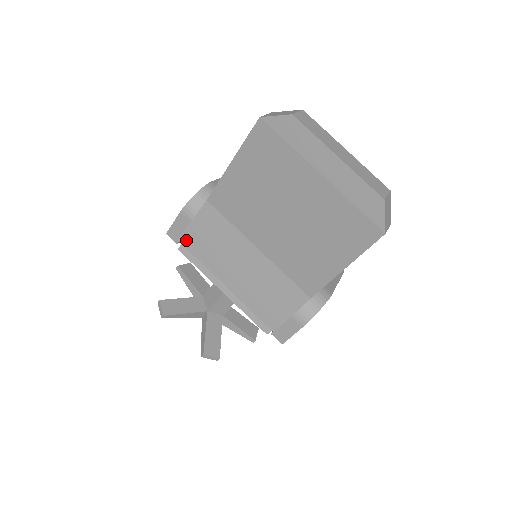
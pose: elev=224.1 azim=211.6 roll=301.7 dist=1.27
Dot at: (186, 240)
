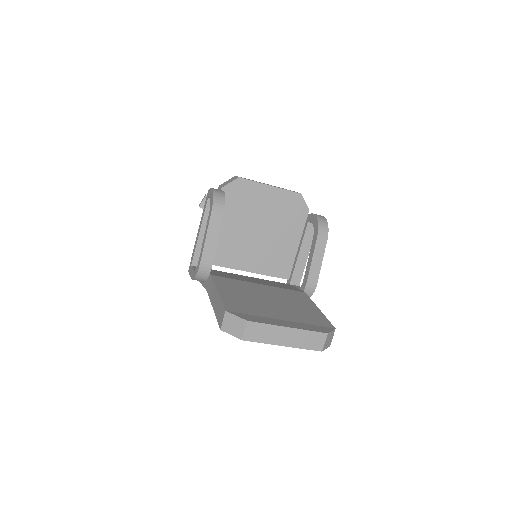
Dot at: occluded
